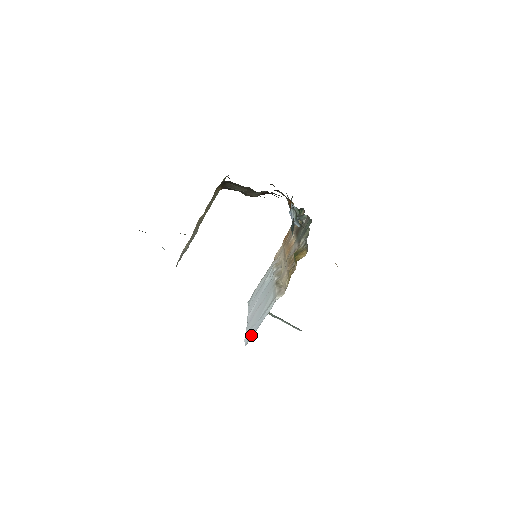
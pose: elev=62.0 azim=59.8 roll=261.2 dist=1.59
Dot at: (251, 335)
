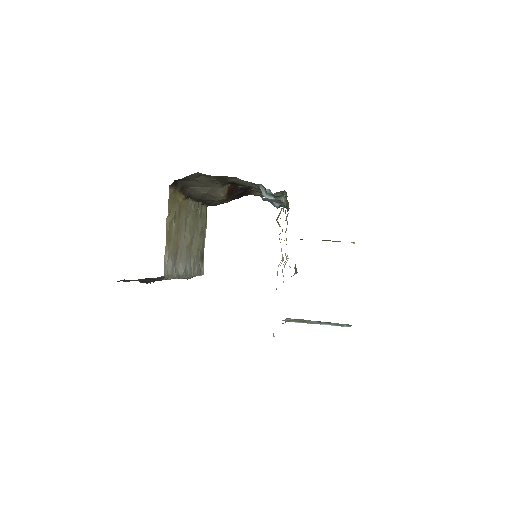
Dot at: occluded
